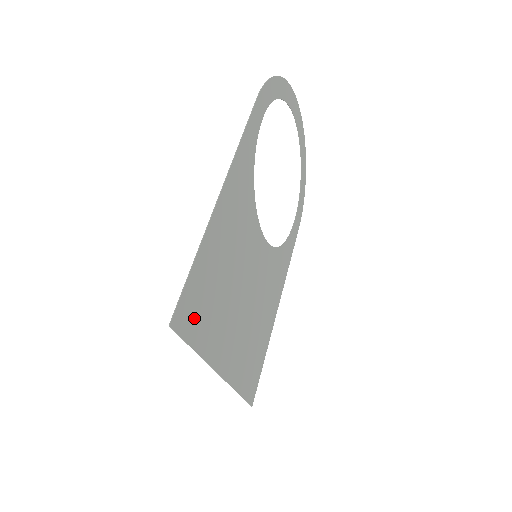
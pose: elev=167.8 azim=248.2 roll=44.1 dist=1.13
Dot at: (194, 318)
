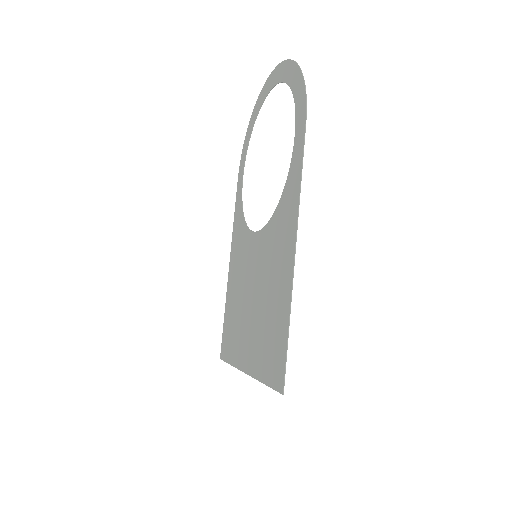
Dot at: (273, 365)
